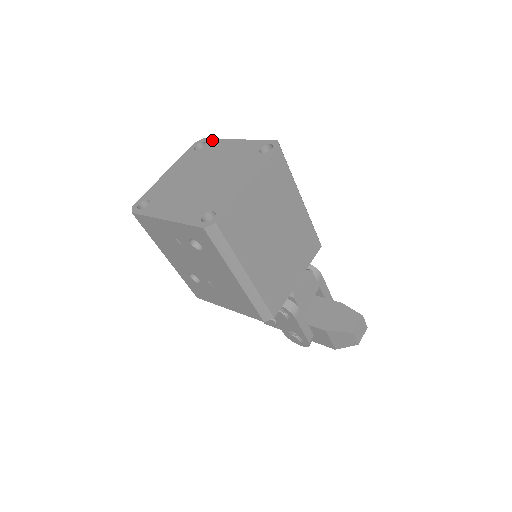
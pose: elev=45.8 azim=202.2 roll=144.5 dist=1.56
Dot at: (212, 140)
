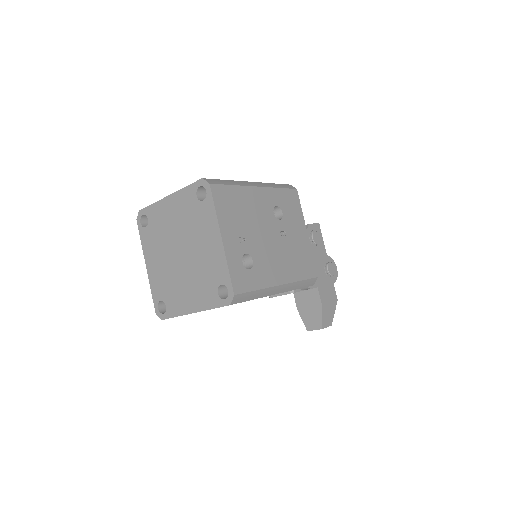
Dot at: (211, 202)
